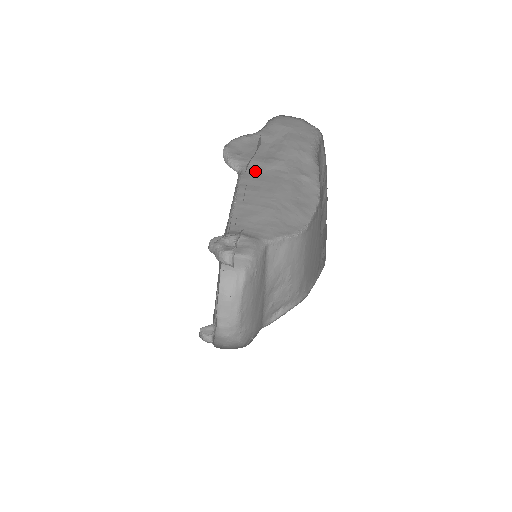
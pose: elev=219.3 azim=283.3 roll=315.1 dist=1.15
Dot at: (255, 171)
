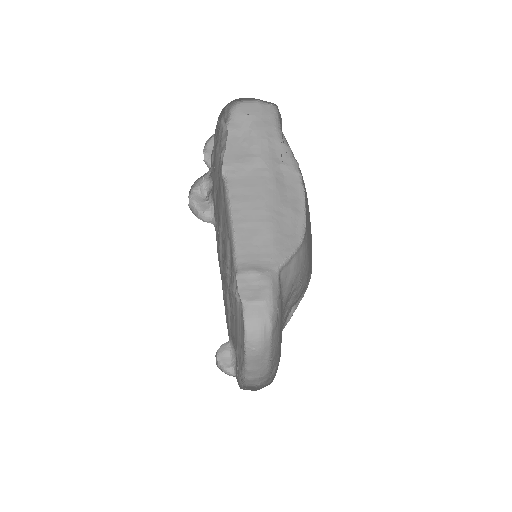
Dot at: (239, 176)
